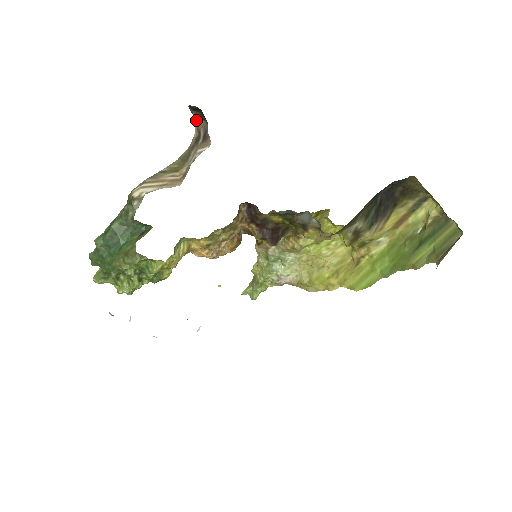
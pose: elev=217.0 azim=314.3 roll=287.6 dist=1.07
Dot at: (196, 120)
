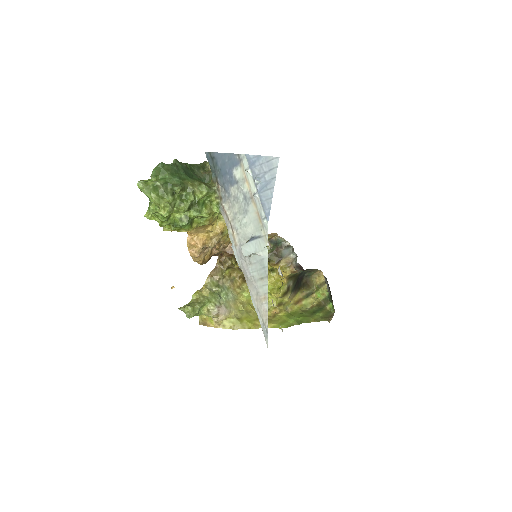
Dot at: occluded
